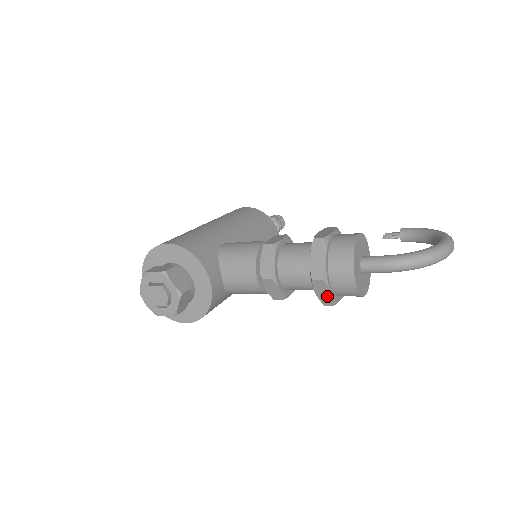
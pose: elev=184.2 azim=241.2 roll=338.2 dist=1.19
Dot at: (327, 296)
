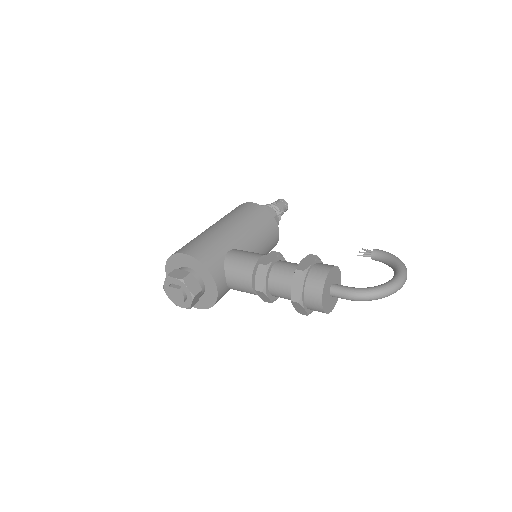
Dot at: (302, 311)
